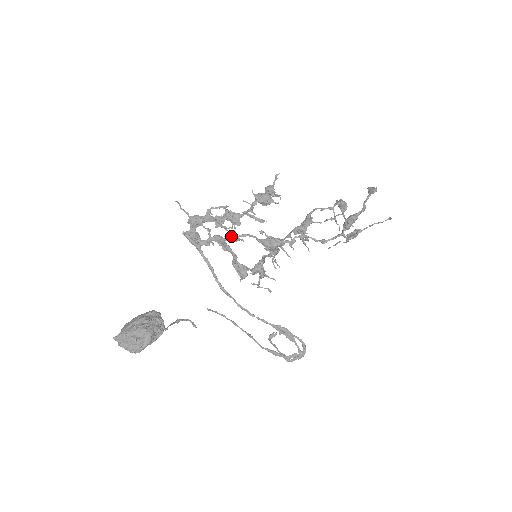
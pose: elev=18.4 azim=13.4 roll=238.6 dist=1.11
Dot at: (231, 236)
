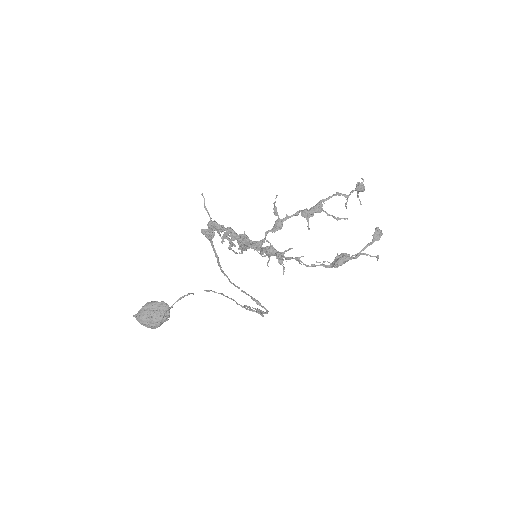
Dot at: (241, 241)
